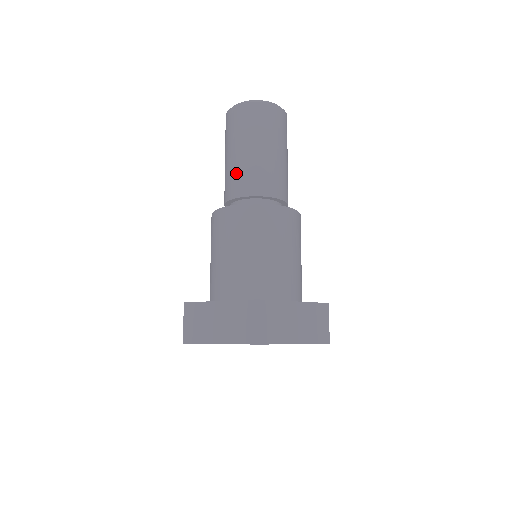
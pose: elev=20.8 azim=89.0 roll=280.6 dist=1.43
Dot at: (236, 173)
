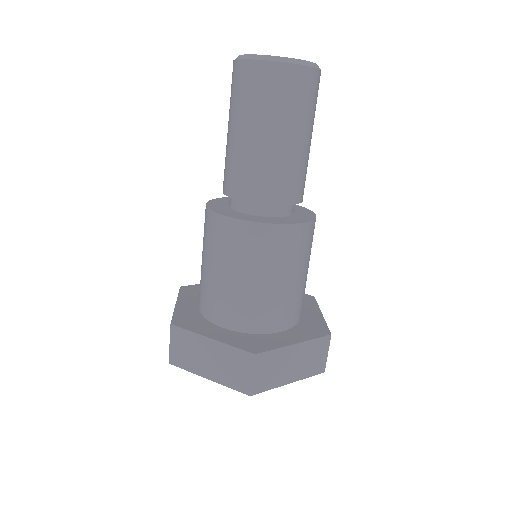
Dot at: (242, 166)
